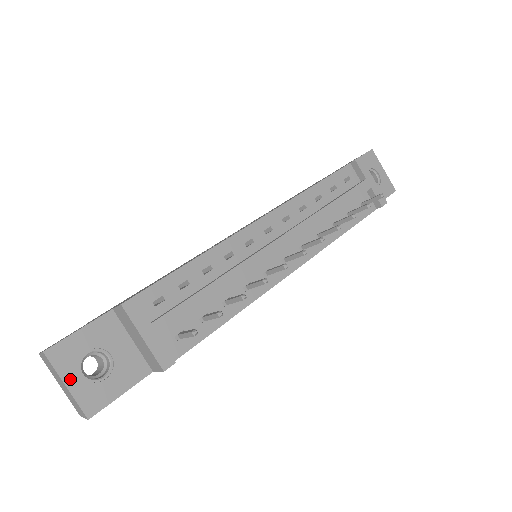
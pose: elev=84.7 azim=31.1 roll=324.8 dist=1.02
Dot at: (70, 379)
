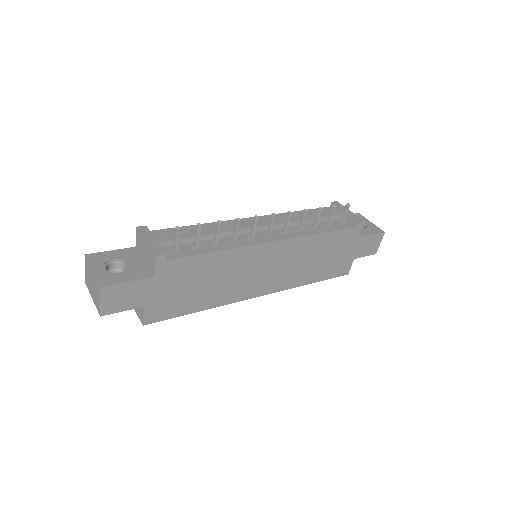
Dot at: (96, 268)
